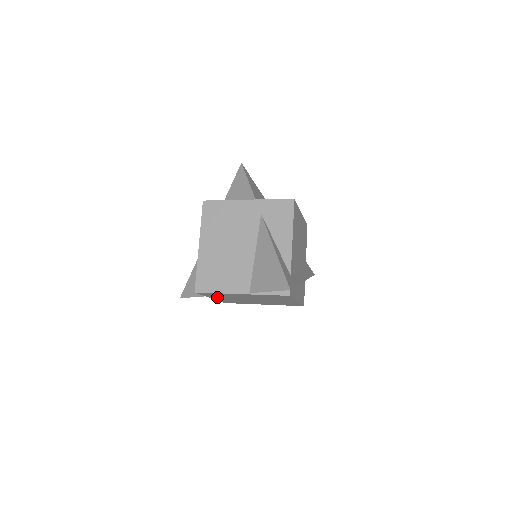
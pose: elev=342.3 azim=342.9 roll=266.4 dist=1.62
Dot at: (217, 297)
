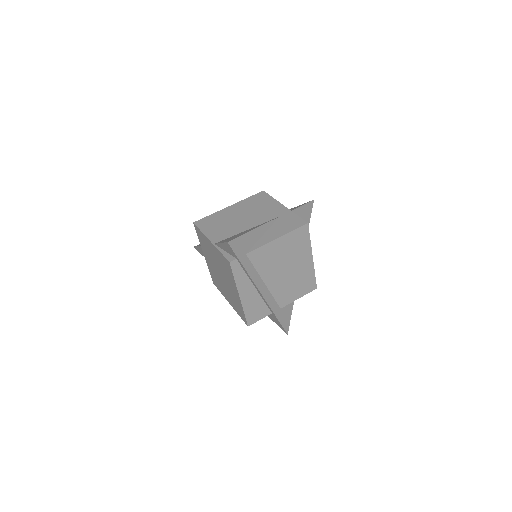
Dot at: (205, 252)
